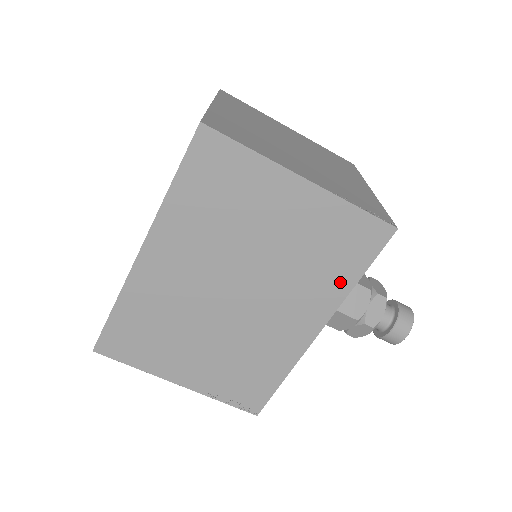
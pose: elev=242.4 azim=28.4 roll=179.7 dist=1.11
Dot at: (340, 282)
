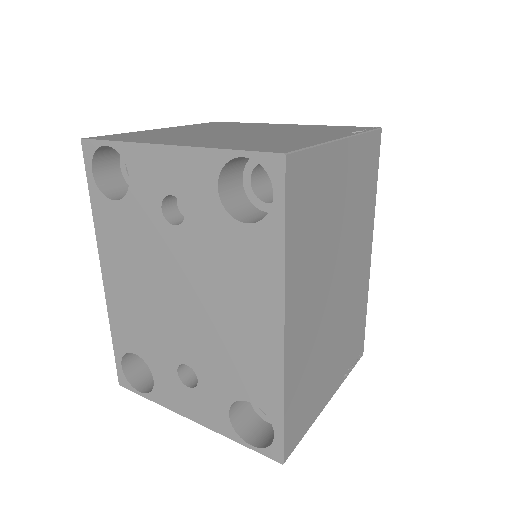
Dot at: (371, 201)
